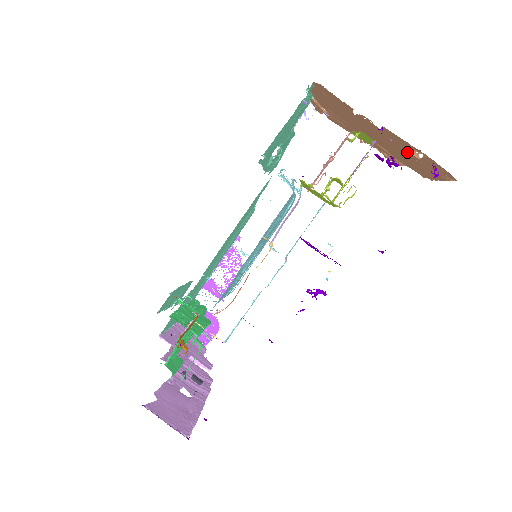
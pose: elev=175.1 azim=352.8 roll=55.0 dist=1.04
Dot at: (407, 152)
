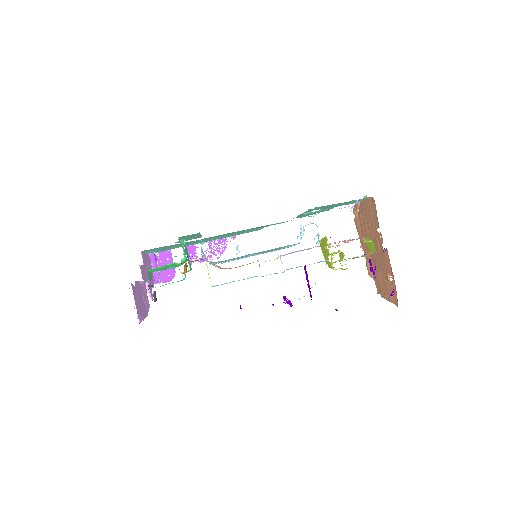
Dot at: (385, 272)
